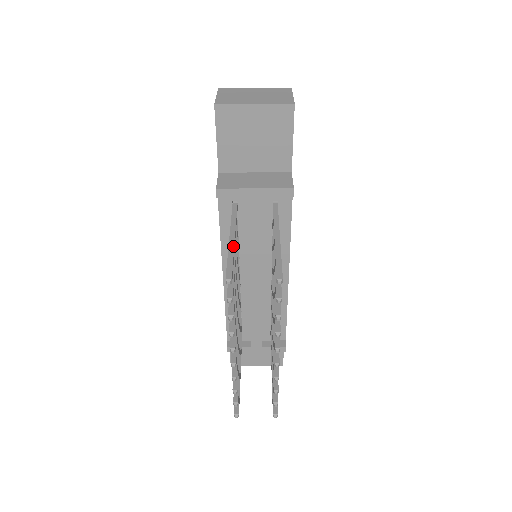
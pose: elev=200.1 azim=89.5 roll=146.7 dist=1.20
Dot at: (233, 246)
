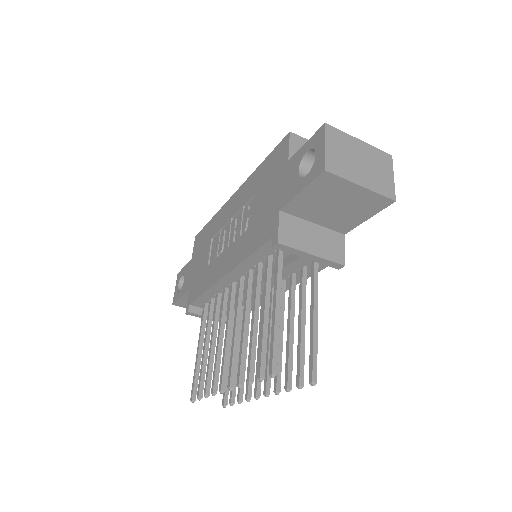
Dot at: (279, 323)
